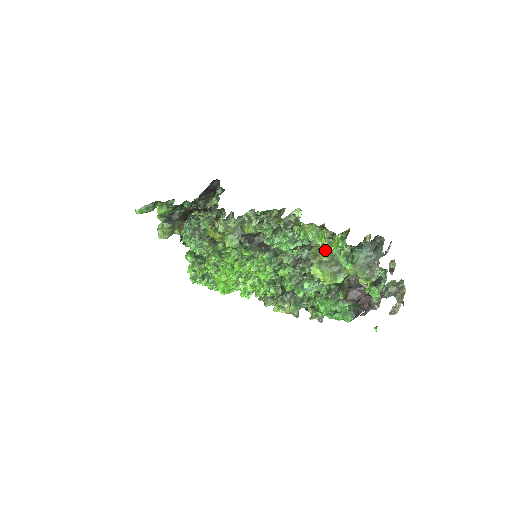
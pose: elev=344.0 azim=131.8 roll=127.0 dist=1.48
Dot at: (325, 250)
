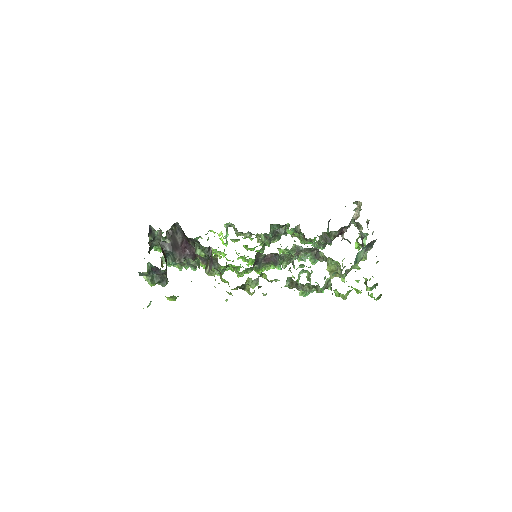
Dot at: occluded
